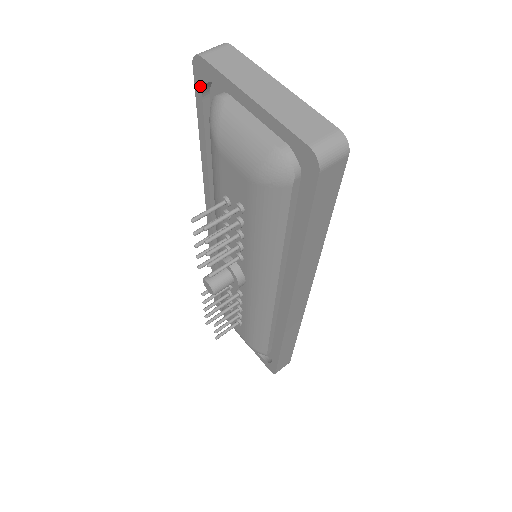
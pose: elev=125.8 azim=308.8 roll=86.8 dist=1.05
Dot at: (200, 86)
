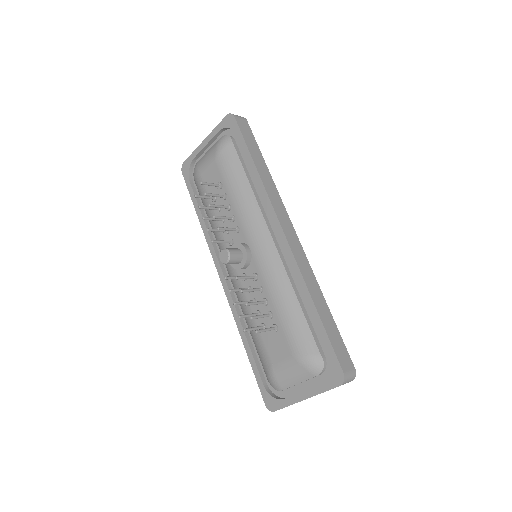
Dot at: (187, 177)
